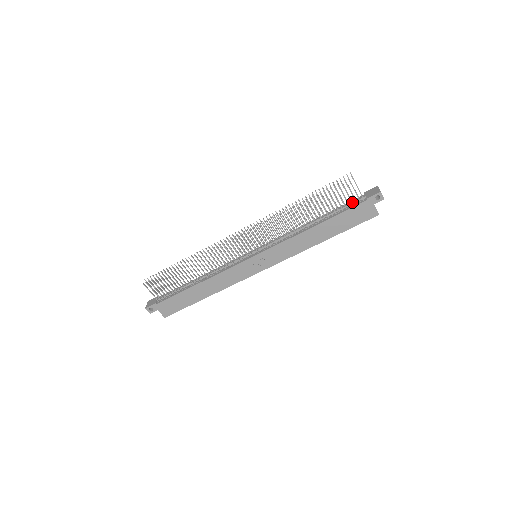
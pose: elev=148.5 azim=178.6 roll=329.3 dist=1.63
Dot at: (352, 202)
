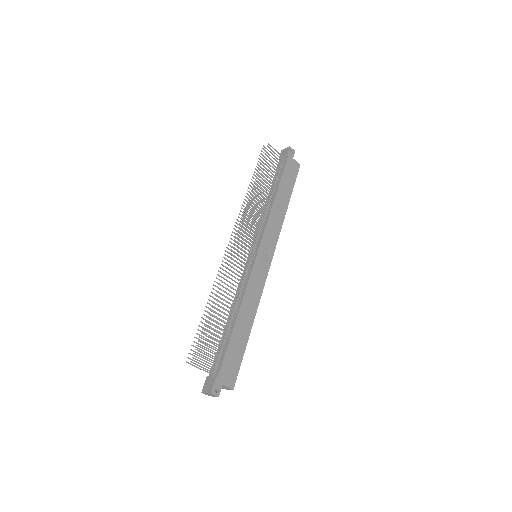
Dot at: (281, 165)
